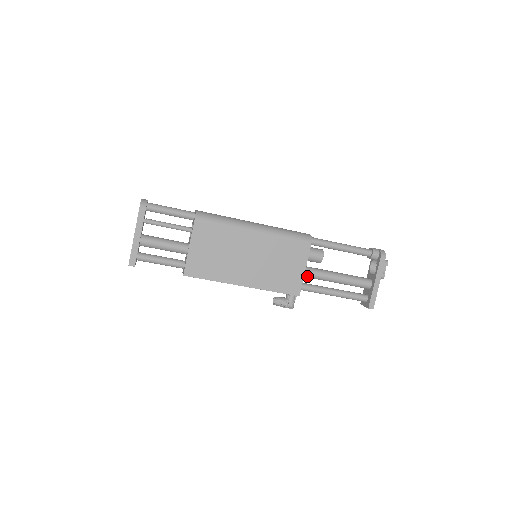
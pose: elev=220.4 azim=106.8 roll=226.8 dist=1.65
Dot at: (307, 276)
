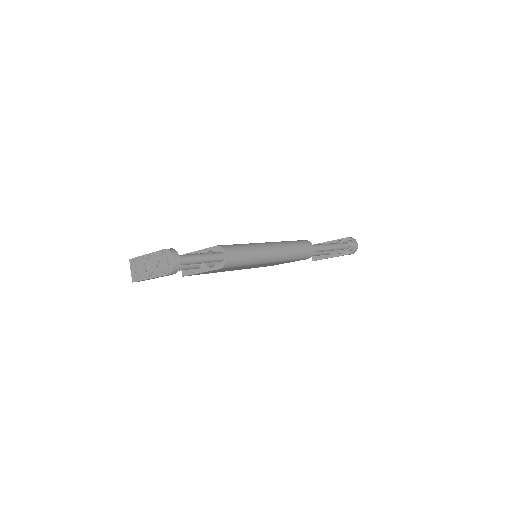
Dot at: occluded
